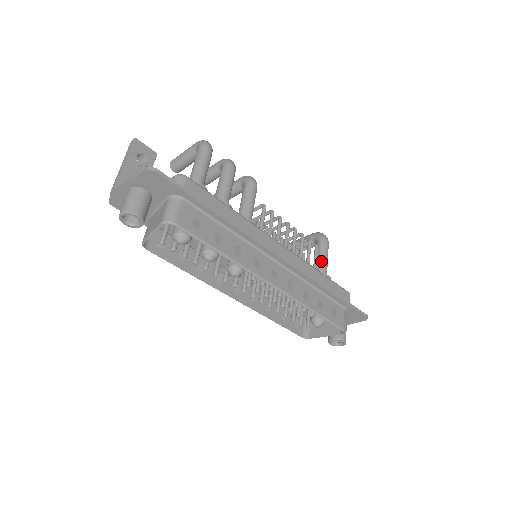
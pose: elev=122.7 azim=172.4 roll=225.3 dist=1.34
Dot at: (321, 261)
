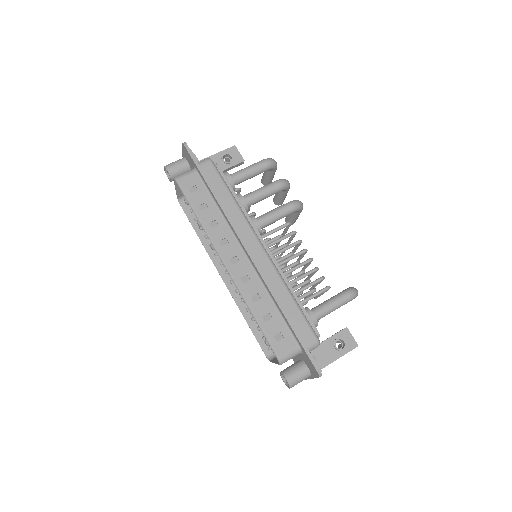
Dot at: (323, 303)
